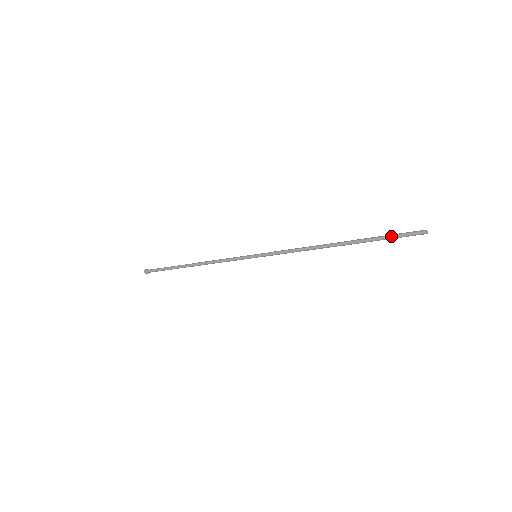
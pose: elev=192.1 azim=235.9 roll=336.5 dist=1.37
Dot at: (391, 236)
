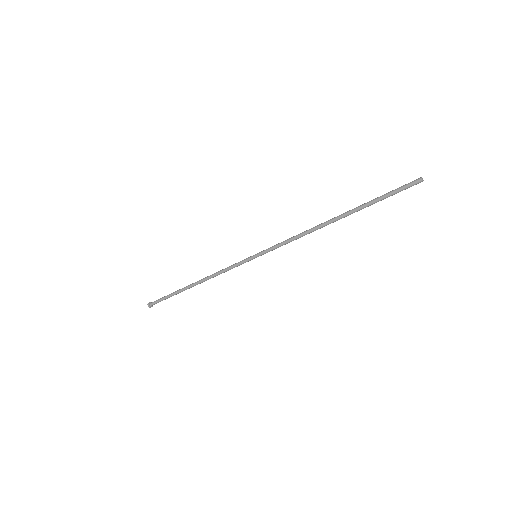
Dot at: (387, 195)
